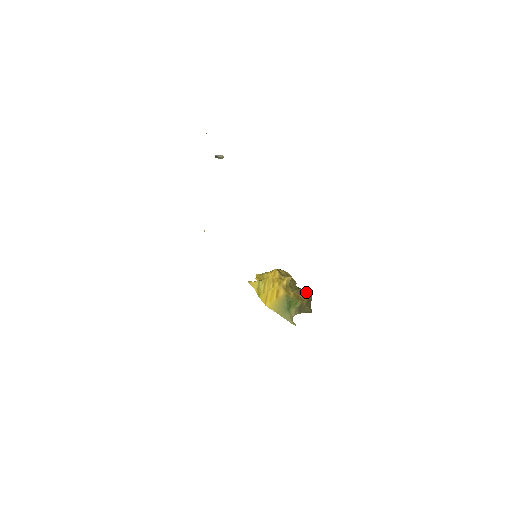
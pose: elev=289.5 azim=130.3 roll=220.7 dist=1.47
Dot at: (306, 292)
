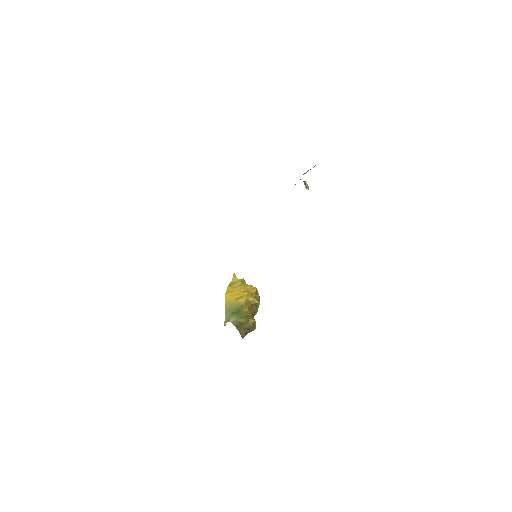
Dot at: (255, 322)
